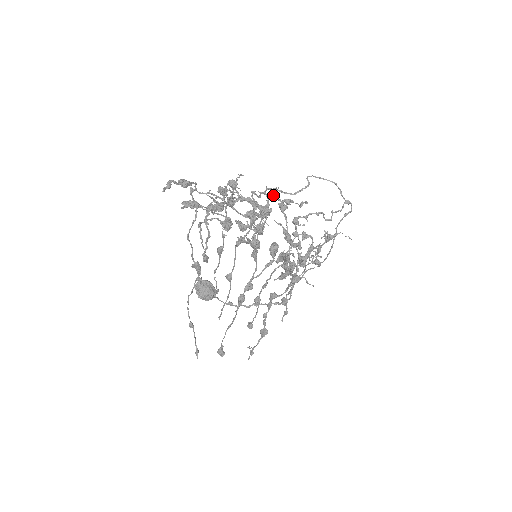
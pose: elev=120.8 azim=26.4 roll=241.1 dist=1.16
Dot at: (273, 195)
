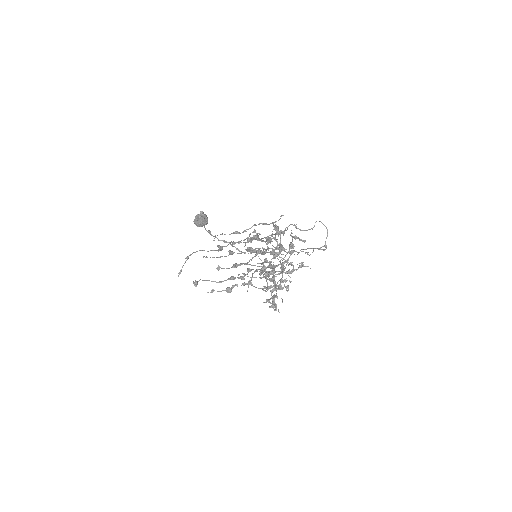
Dot at: (291, 233)
